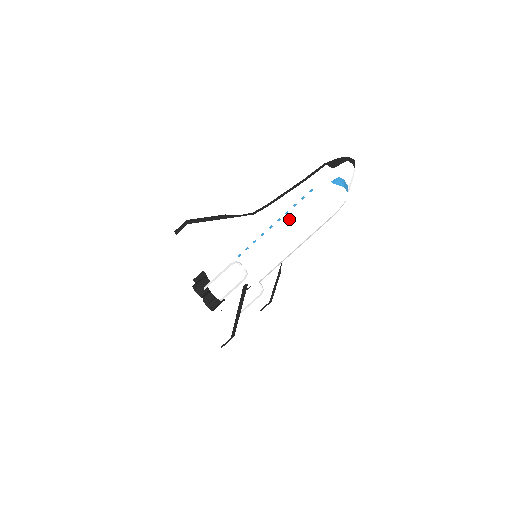
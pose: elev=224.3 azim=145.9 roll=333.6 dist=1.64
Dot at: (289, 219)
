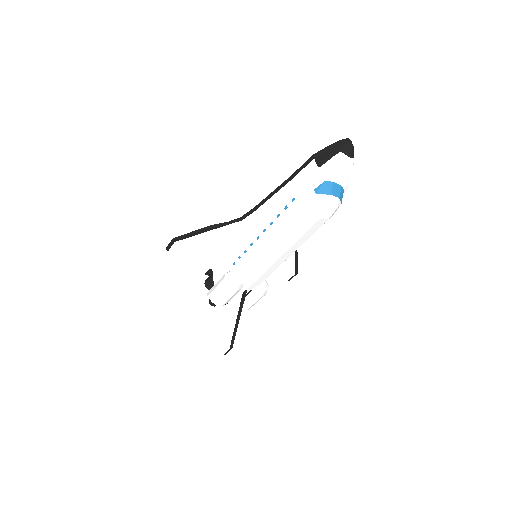
Dot at: (273, 233)
